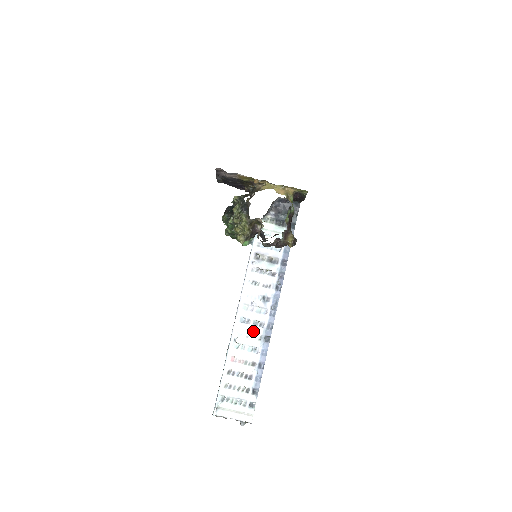
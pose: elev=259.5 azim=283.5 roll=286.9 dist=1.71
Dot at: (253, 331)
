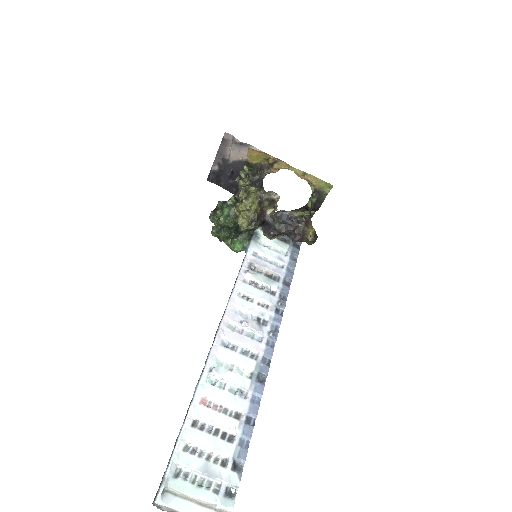
Dot at: (241, 362)
